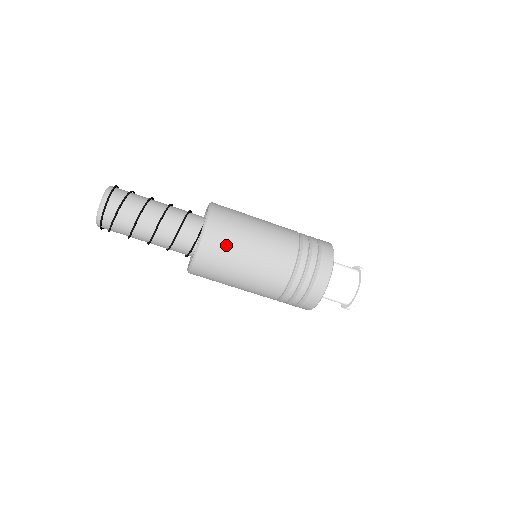
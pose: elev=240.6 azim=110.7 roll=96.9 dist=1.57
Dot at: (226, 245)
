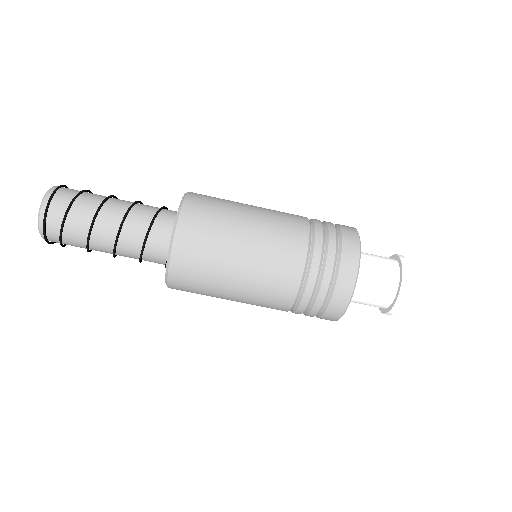
Dot at: (202, 275)
